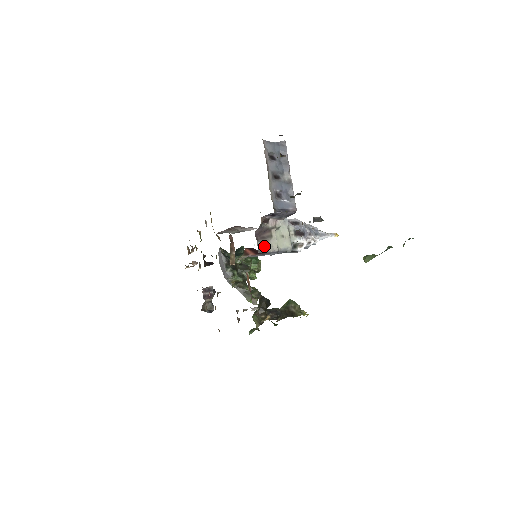
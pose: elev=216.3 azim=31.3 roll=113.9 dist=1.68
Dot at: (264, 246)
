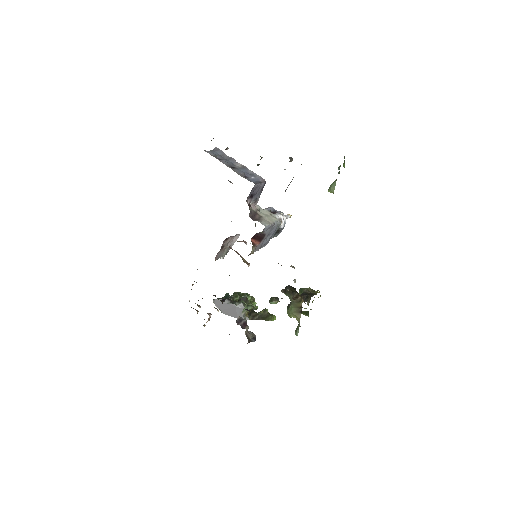
Dot at: (264, 223)
